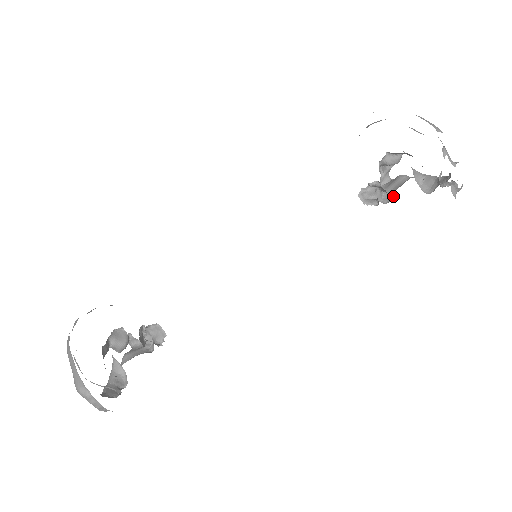
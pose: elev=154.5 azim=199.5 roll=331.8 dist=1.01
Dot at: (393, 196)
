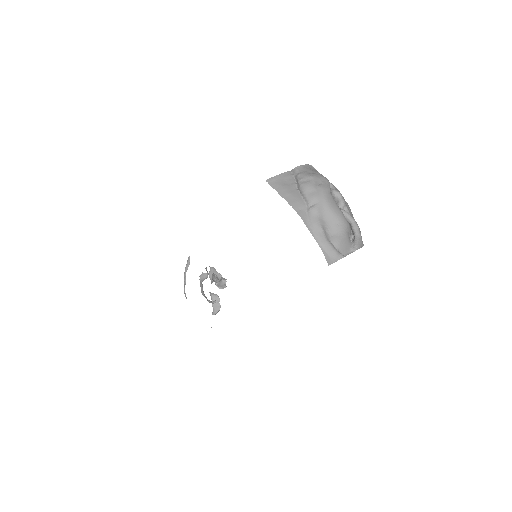
Dot at: occluded
